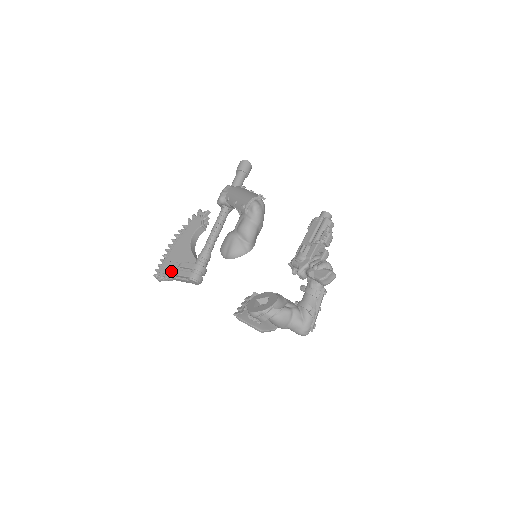
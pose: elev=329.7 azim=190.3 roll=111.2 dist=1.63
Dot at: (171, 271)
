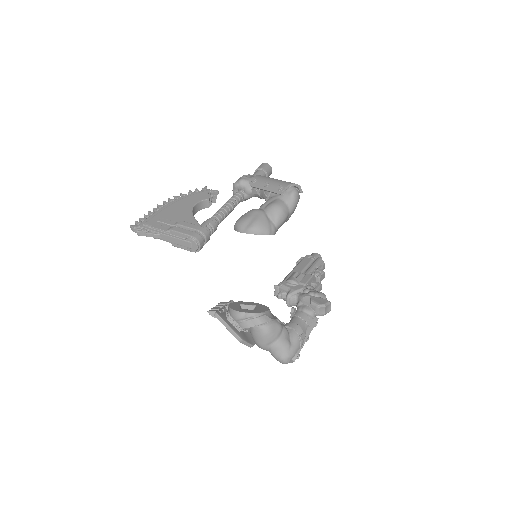
Dot at: (162, 226)
